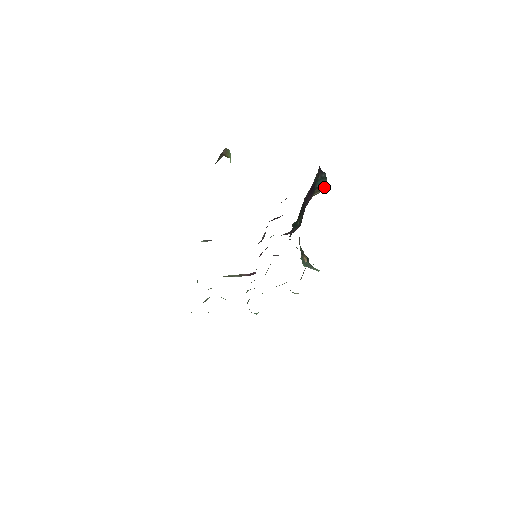
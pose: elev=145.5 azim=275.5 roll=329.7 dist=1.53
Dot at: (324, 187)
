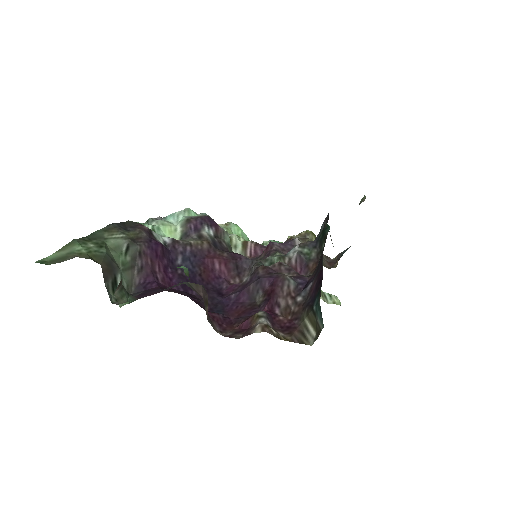
Dot at: (317, 330)
